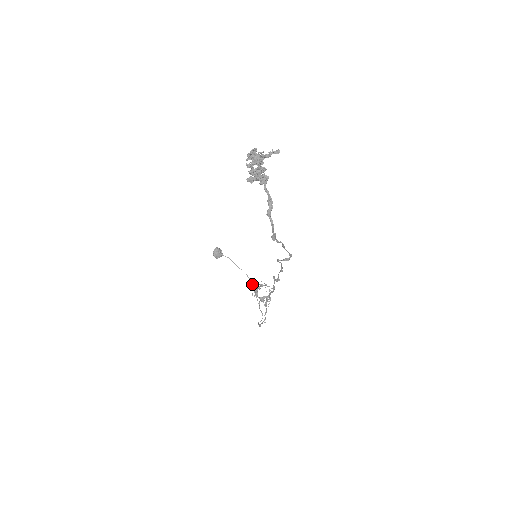
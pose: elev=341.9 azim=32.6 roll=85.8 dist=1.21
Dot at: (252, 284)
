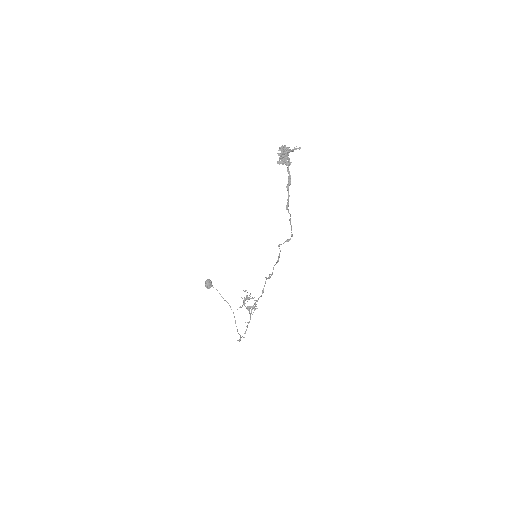
Dot at: occluded
